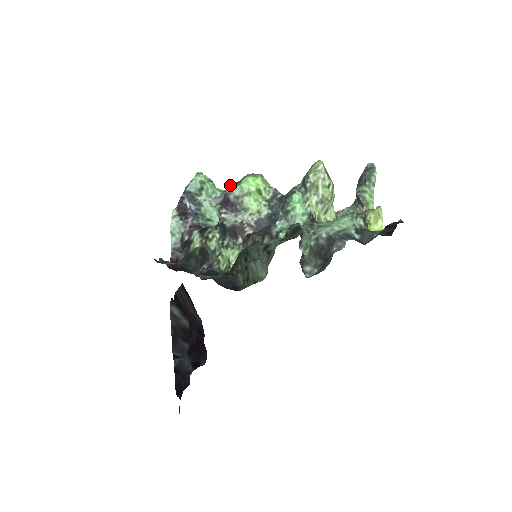
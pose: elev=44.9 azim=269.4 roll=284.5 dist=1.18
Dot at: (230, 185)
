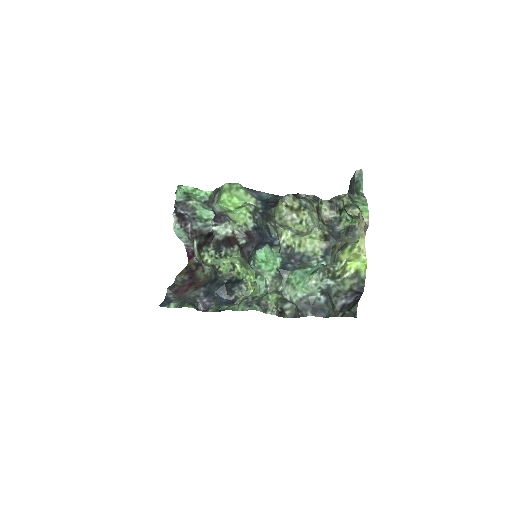
Dot at: (214, 190)
